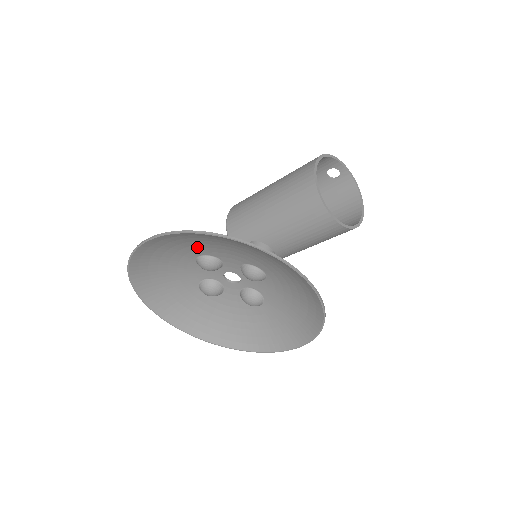
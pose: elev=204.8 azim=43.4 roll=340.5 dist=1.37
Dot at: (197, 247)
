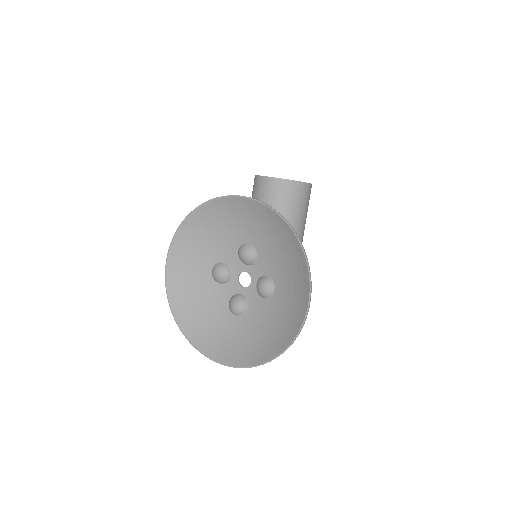
Dot at: (203, 257)
